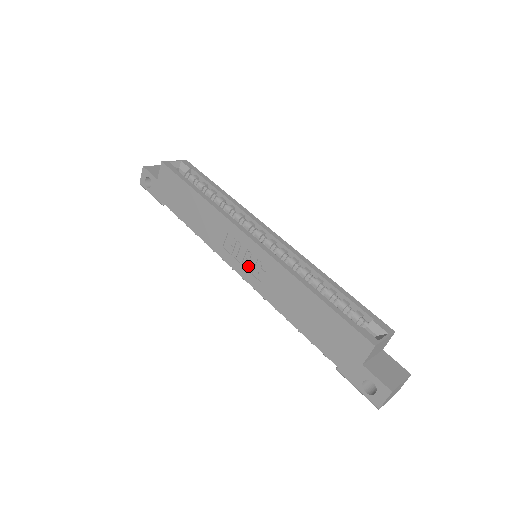
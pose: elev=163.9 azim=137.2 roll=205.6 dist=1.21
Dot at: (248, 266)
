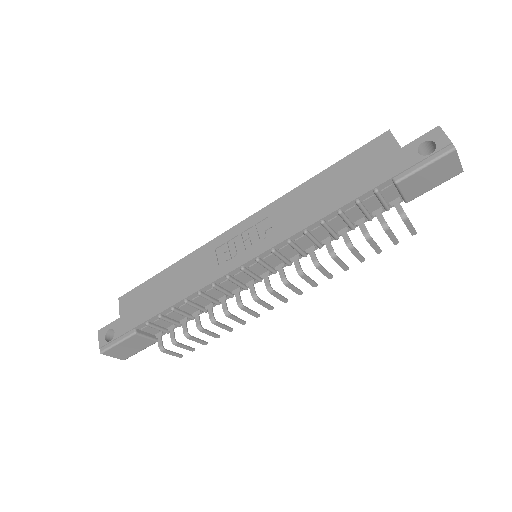
Dot at: (253, 243)
